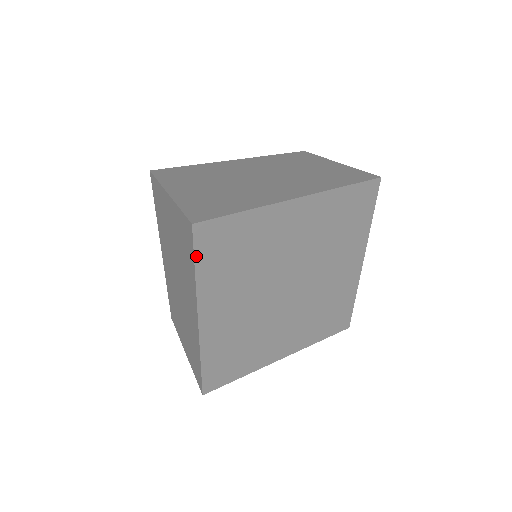
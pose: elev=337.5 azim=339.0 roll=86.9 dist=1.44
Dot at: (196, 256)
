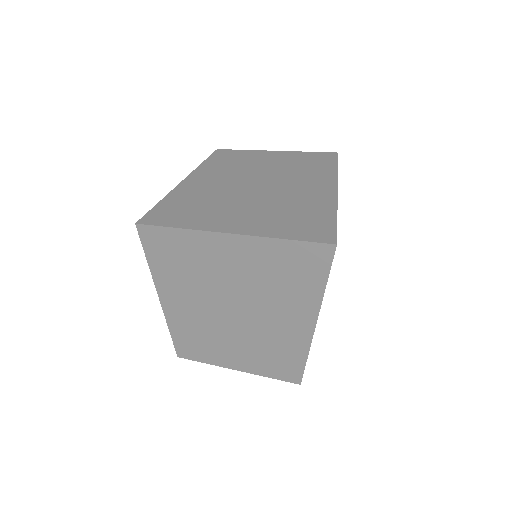
Dot at: occluded
